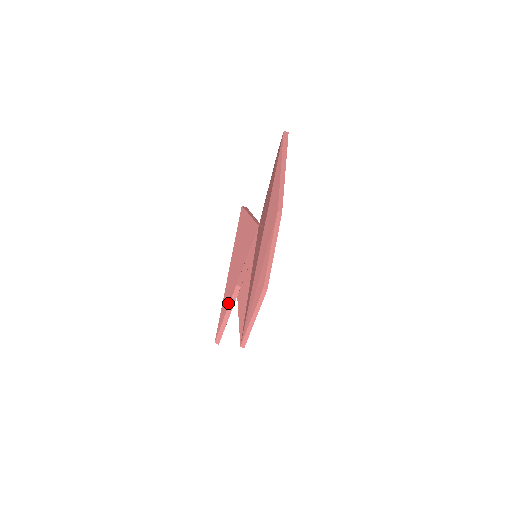
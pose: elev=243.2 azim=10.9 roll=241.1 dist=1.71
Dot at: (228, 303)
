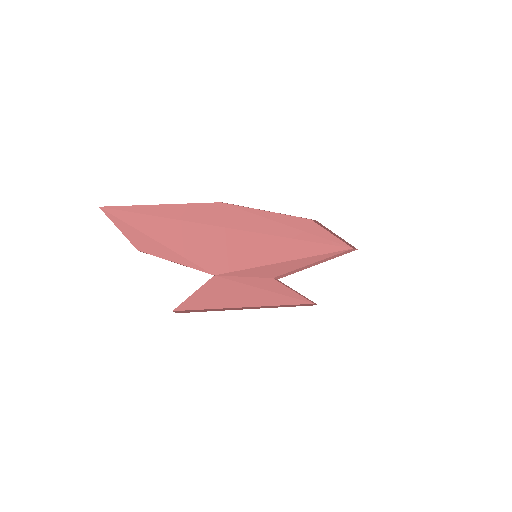
Dot at: (283, 297)
